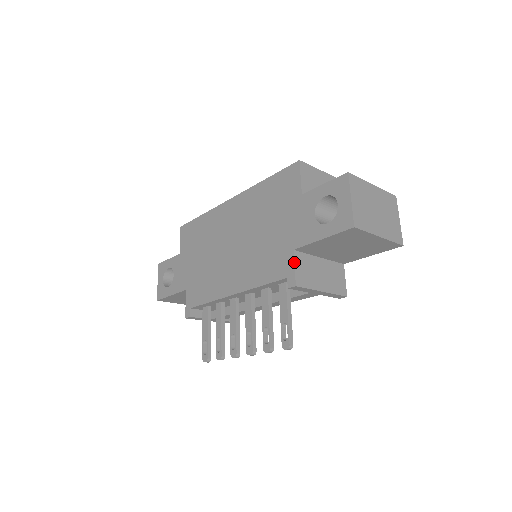
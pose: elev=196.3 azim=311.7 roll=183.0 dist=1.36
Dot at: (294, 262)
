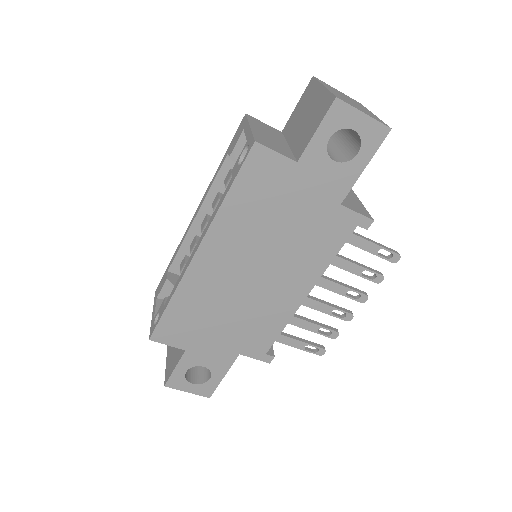
Dot at: (352, 210)
